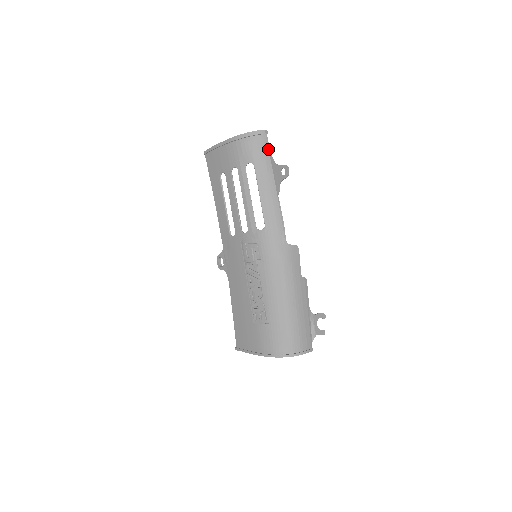
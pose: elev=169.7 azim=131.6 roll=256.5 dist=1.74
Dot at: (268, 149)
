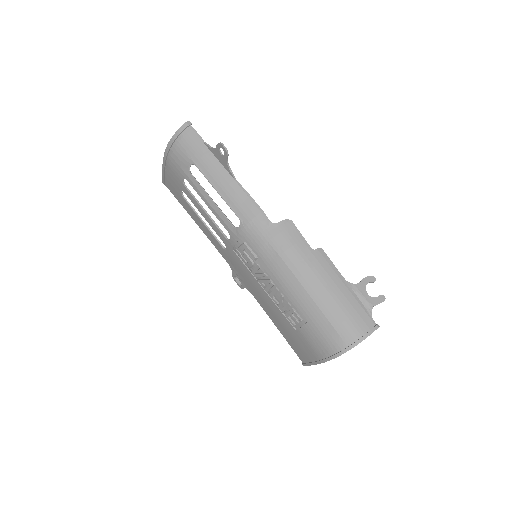
Dot at: (199, 139)
